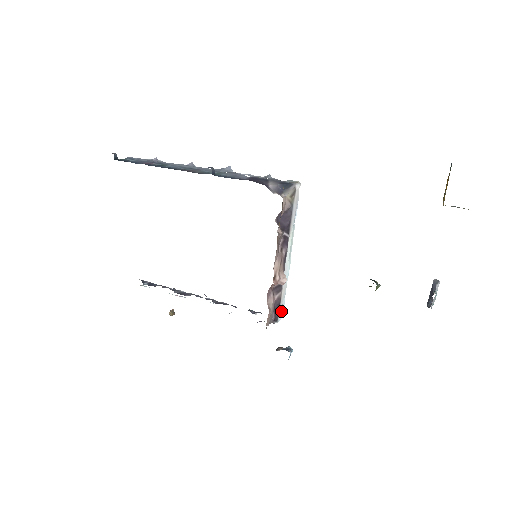
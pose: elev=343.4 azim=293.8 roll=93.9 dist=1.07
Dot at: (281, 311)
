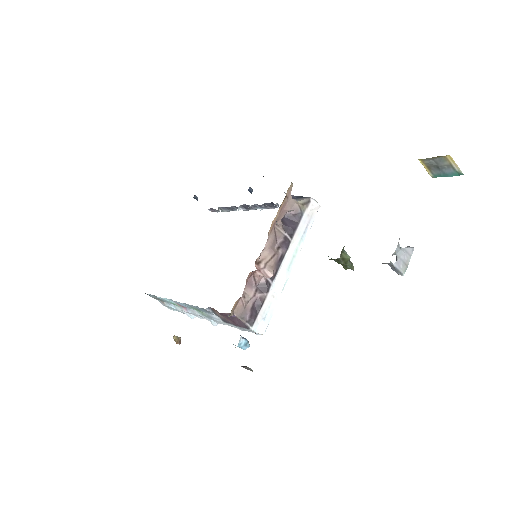
Dot at: (263, 323)
